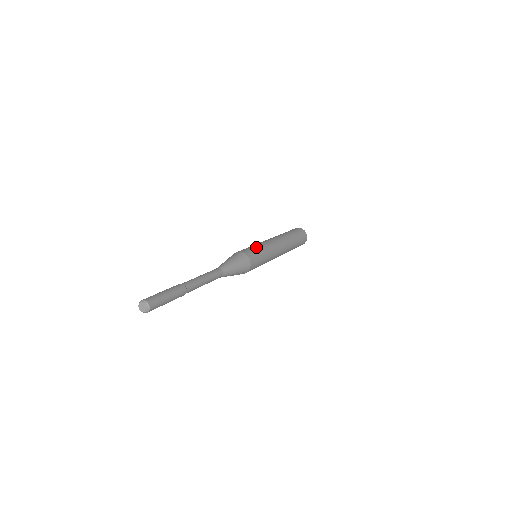
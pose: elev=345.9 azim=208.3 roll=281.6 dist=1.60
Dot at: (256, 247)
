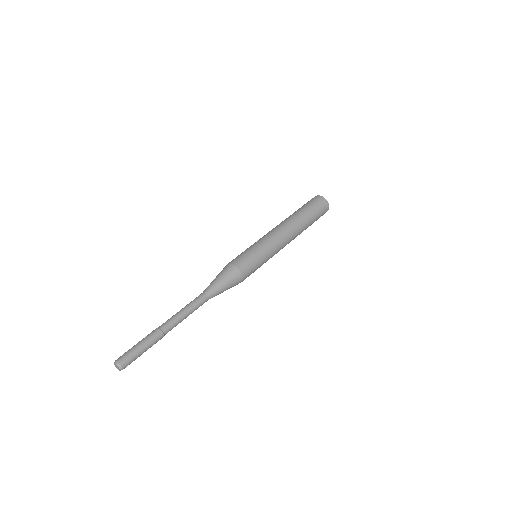
Dot at: (258, 256)
